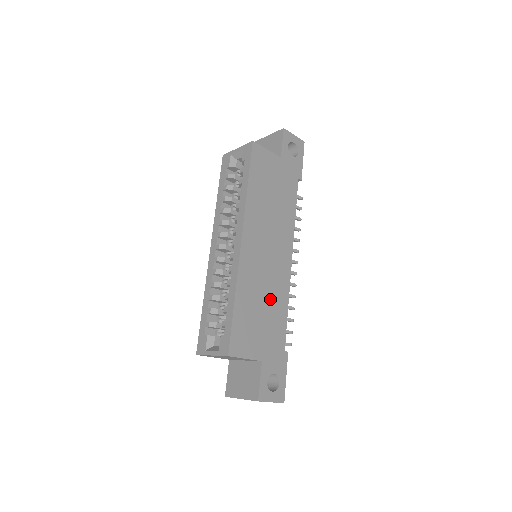
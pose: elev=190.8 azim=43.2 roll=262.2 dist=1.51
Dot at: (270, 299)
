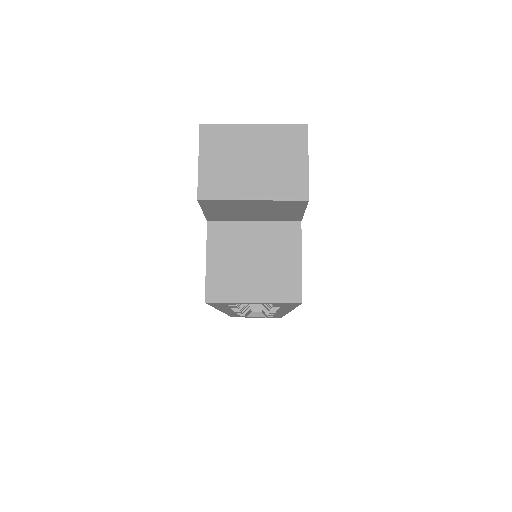
Dot at: occluded
